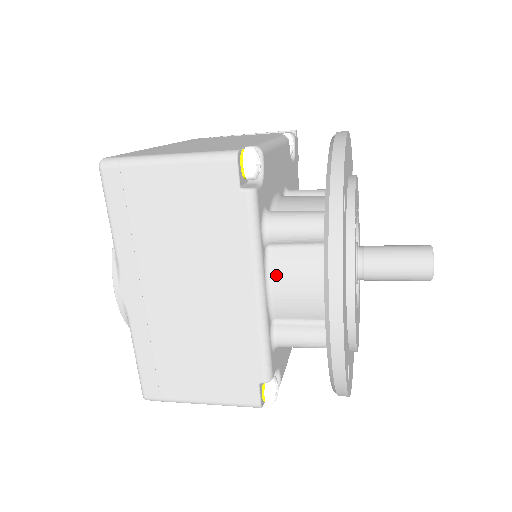
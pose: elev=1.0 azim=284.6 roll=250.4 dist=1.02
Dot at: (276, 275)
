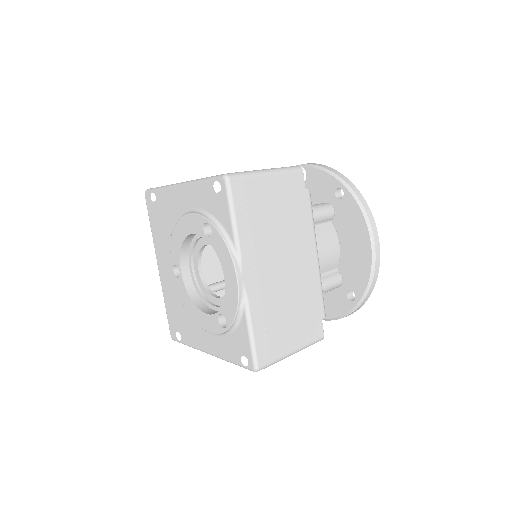
Dot at: (317, 243)
